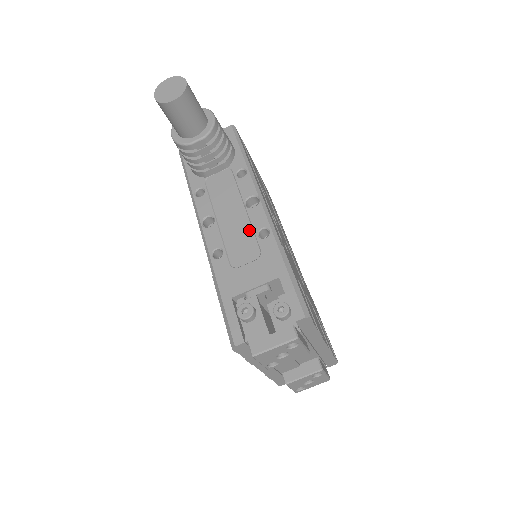
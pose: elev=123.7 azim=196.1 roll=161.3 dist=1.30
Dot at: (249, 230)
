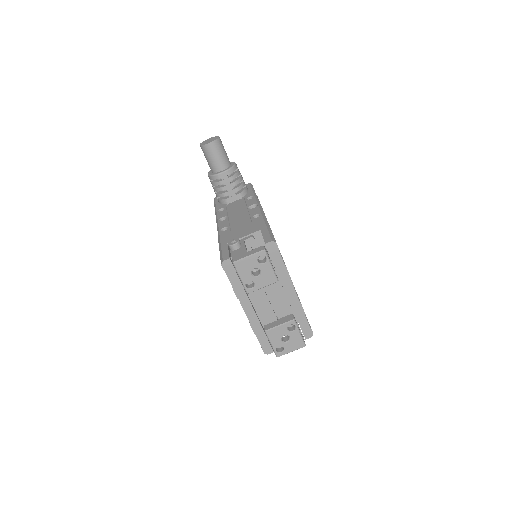
Dot at: (247, 217)
